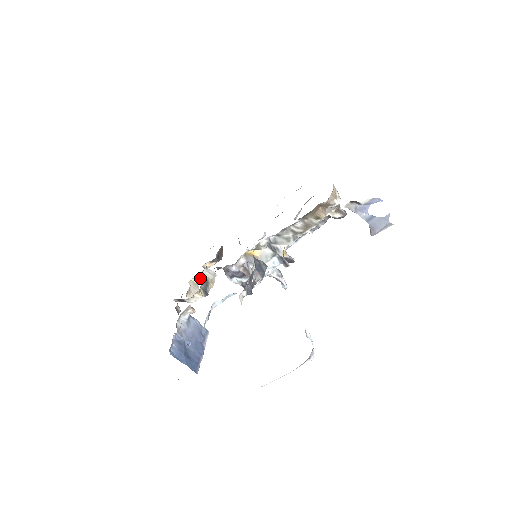
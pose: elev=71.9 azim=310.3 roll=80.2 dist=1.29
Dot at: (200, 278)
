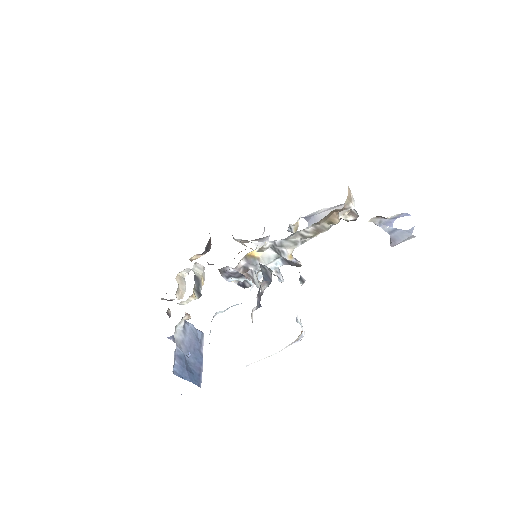
Dot at: (186, 271)
